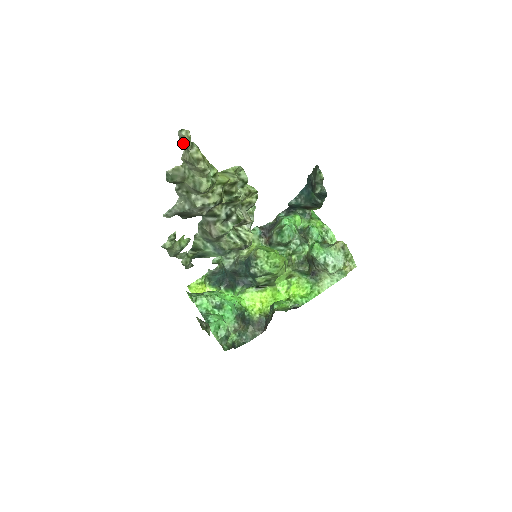
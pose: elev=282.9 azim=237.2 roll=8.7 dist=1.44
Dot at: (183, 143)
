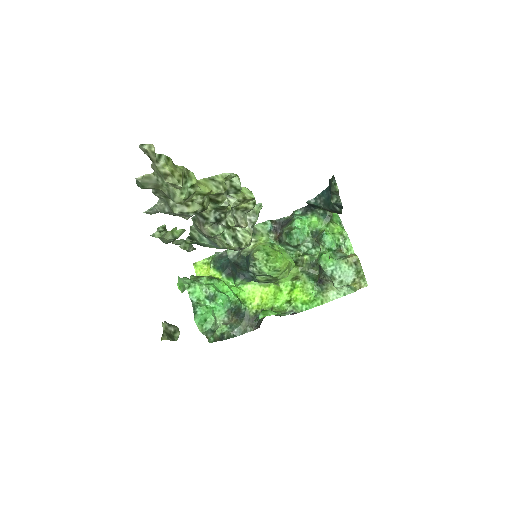
Dot at: (148, 156)
